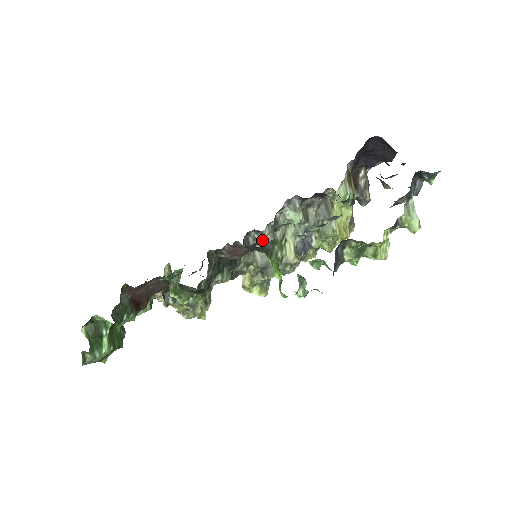
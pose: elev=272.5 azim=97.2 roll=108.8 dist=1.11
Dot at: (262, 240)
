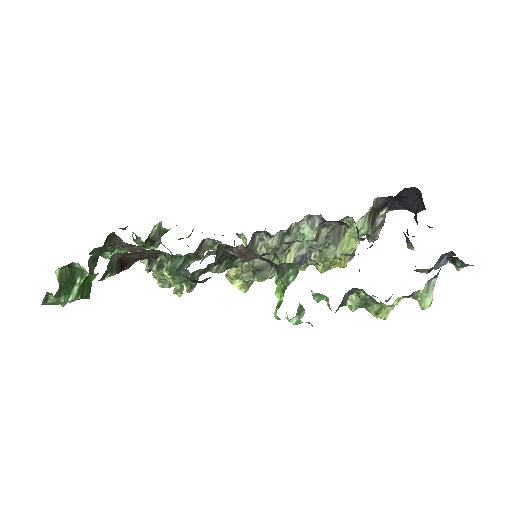
Dot at: (268, 243)
